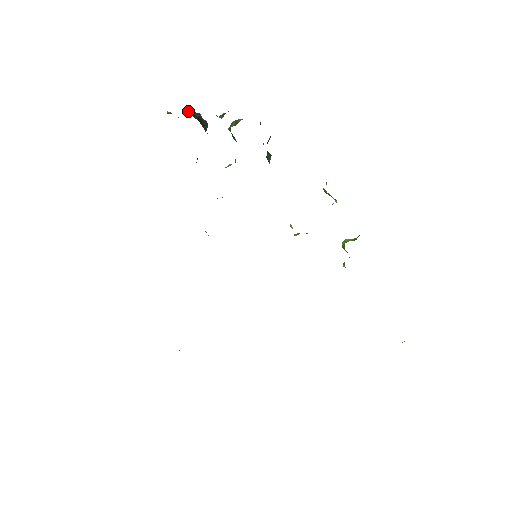
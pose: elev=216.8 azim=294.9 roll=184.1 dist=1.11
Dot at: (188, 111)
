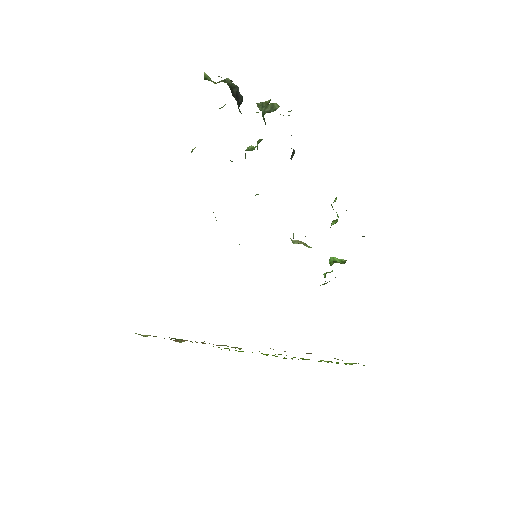
Dot at: (227, 83)
